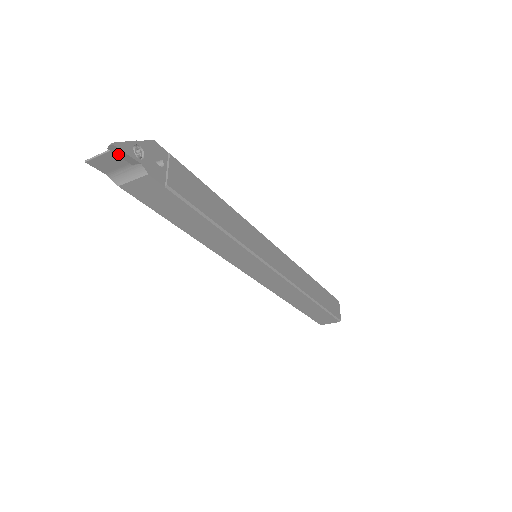
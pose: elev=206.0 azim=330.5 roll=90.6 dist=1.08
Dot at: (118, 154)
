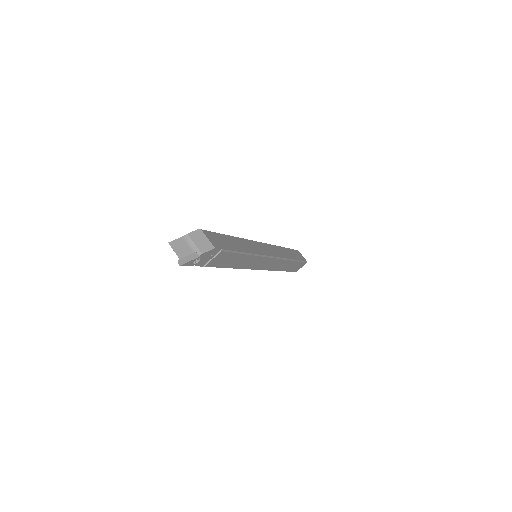
Dot at: (183, 261)
